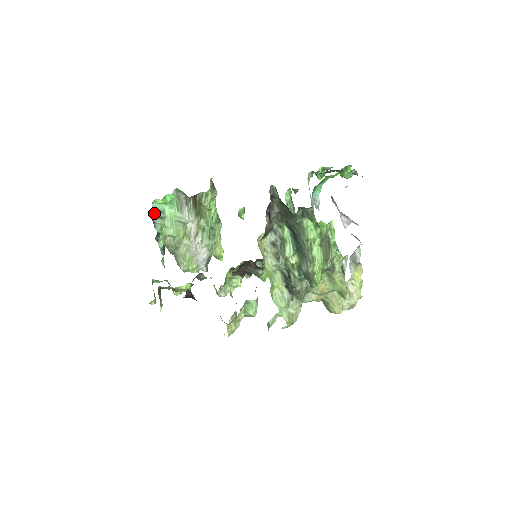
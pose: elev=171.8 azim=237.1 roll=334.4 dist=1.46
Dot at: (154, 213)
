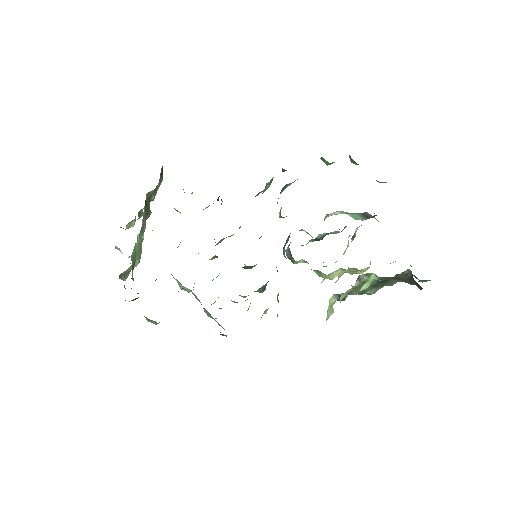
Dot at: (132, 265)
